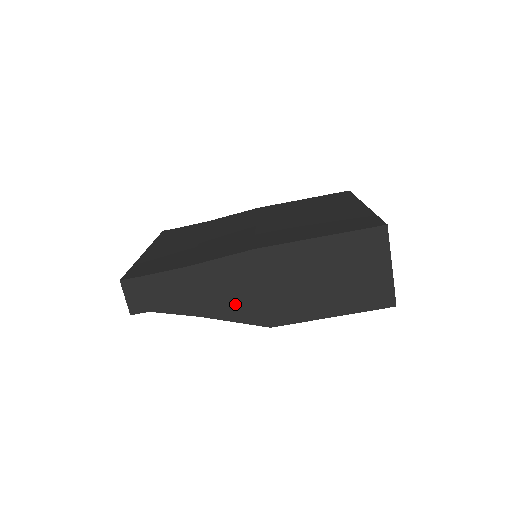
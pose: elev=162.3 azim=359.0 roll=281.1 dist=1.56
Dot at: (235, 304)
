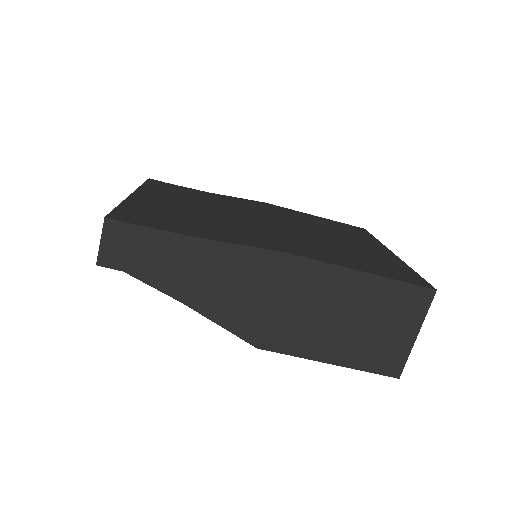
Dot at: (231, 305)
